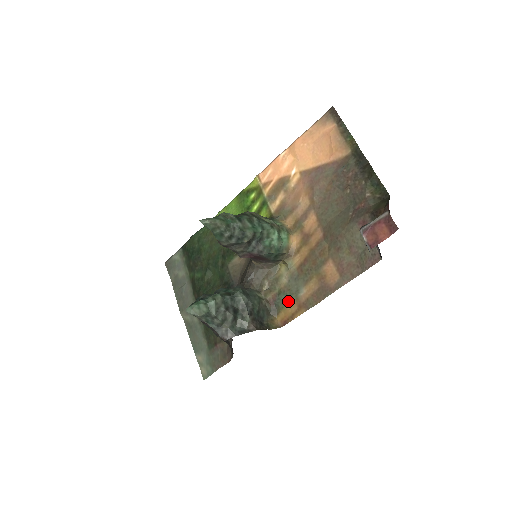
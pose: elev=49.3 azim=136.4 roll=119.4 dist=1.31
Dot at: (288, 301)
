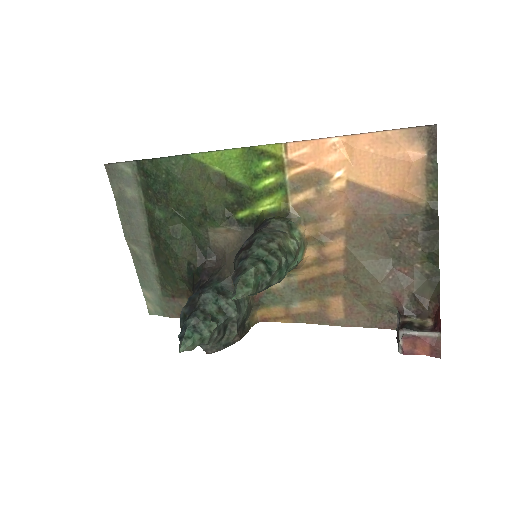
Dot at: (276, 304)
